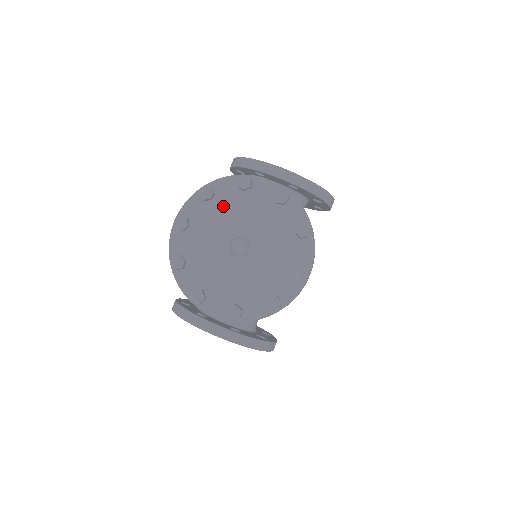
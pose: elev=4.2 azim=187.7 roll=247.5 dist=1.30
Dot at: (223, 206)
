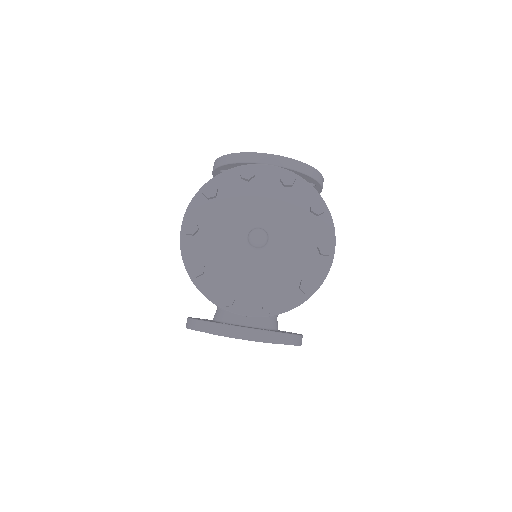
Dot at: (230, 201)
